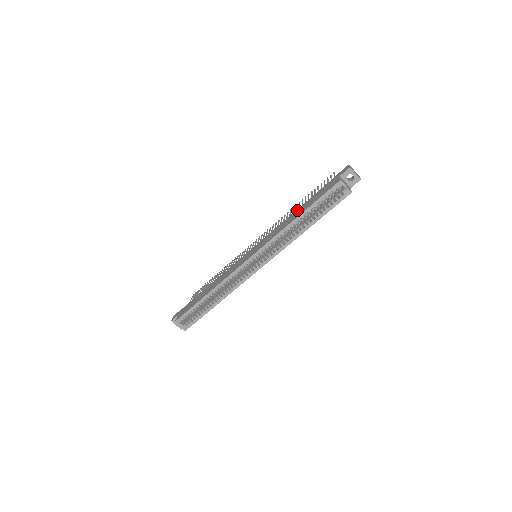
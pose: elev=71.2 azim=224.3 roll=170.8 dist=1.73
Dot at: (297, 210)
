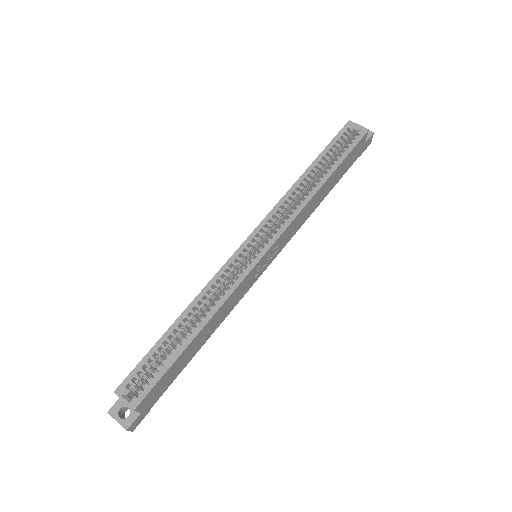
Dot at: occluded
